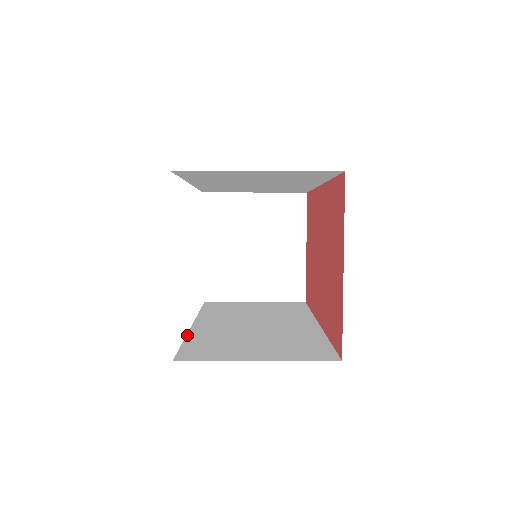
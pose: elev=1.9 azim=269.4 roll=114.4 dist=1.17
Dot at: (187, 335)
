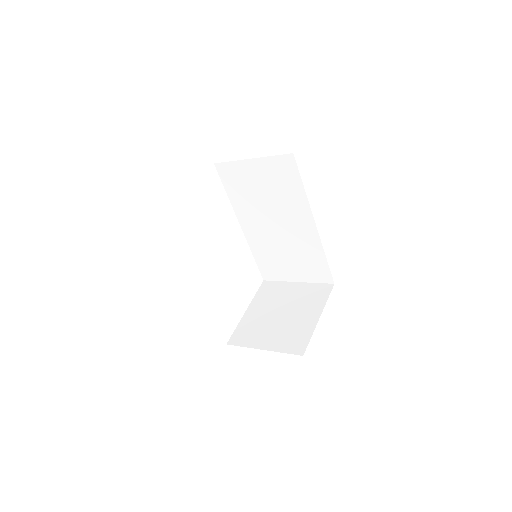
Dot at: occluded
